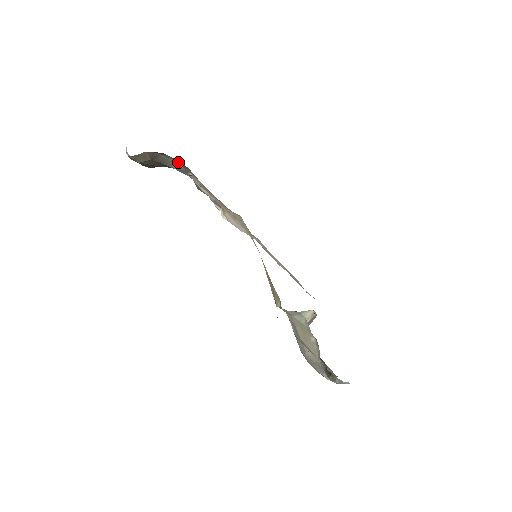
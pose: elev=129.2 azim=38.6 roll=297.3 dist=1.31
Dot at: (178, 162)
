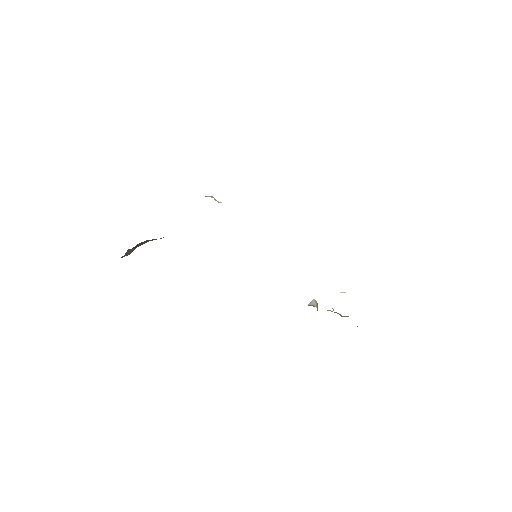
Dot at: occluded
